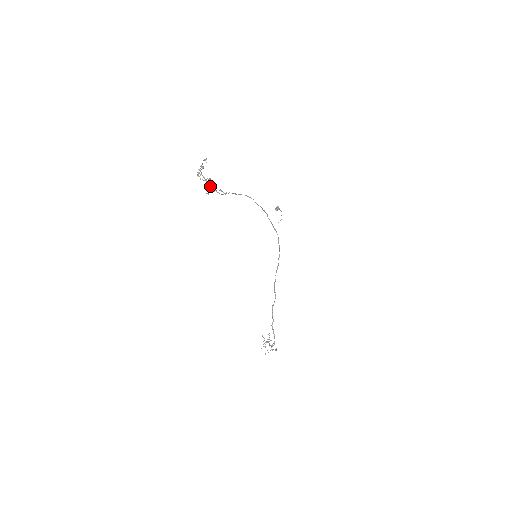
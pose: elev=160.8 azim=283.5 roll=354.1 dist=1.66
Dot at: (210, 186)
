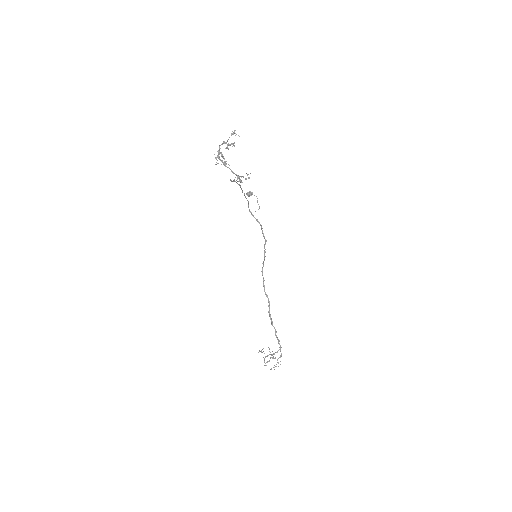
Dot at: (231, 171)
